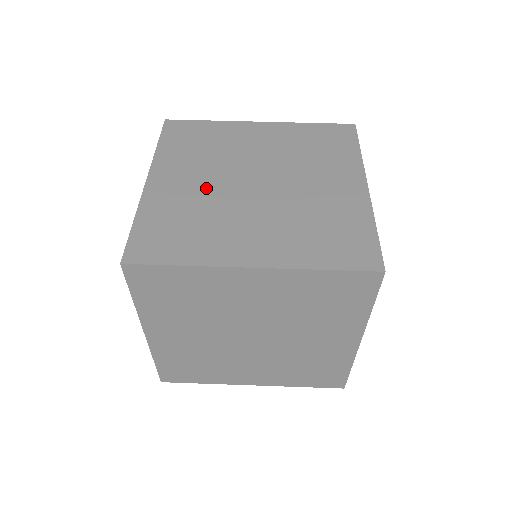
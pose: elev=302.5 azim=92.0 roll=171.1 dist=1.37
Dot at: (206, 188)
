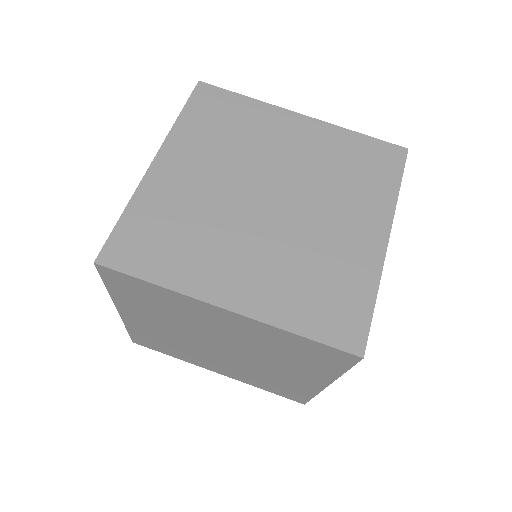
Dot at: (213, 190)
